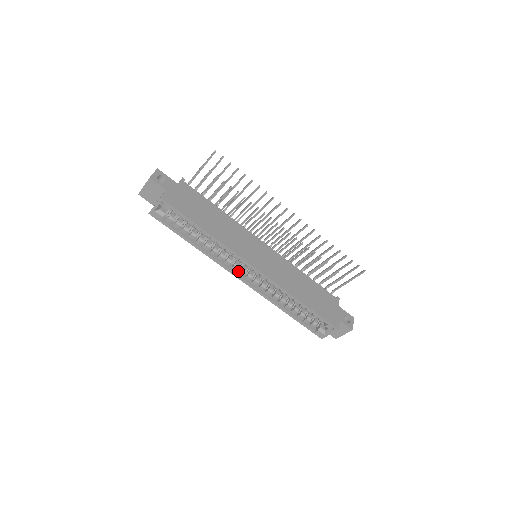
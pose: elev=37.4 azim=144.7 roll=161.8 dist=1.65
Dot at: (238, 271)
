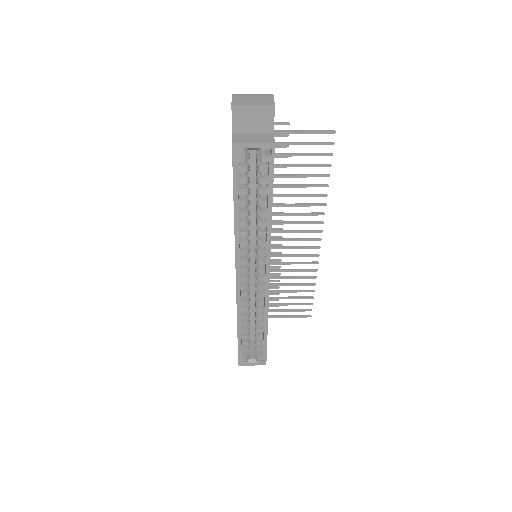
Dot at: (240, 266)
